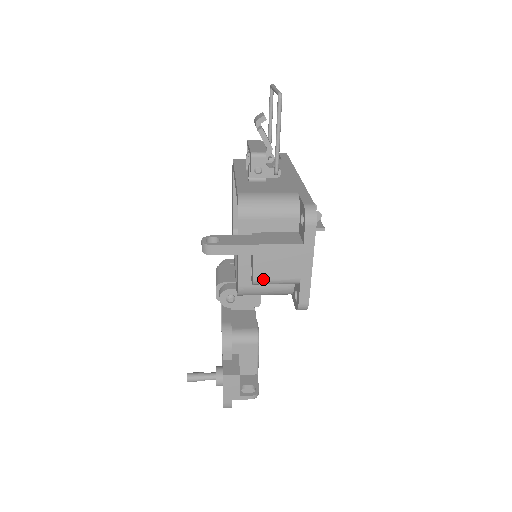
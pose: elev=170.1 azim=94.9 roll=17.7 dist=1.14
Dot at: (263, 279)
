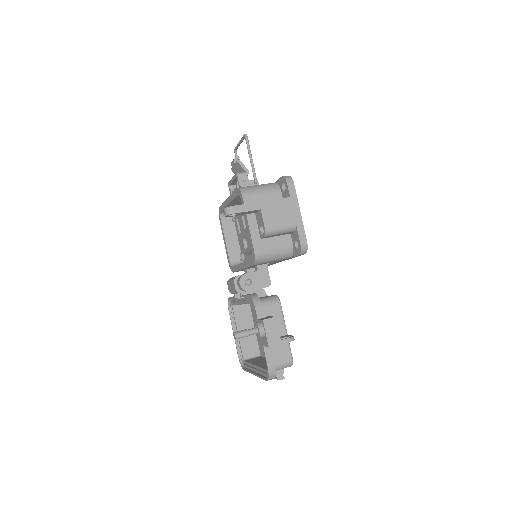
Dot at: (271, 227)
